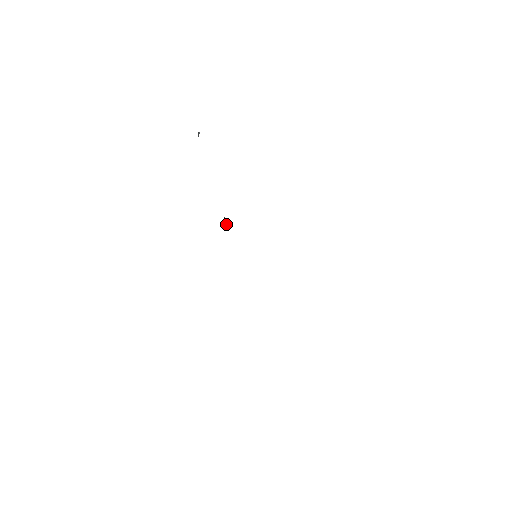
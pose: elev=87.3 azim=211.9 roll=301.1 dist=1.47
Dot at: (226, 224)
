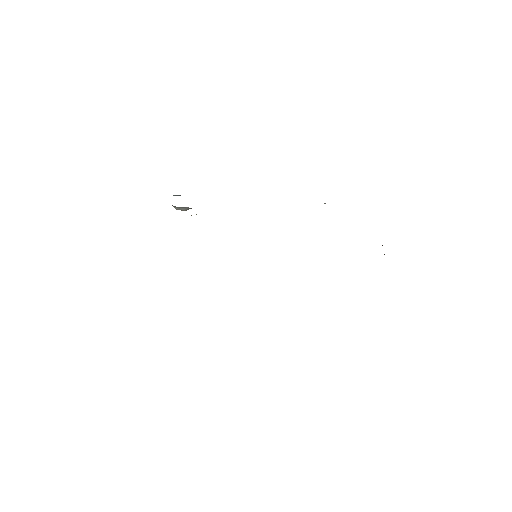
Dot at: occluded
